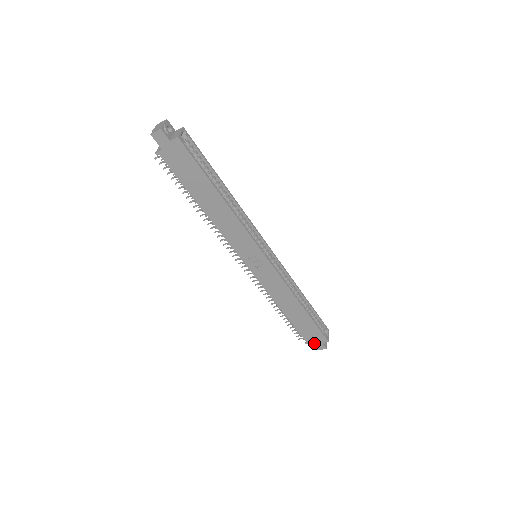
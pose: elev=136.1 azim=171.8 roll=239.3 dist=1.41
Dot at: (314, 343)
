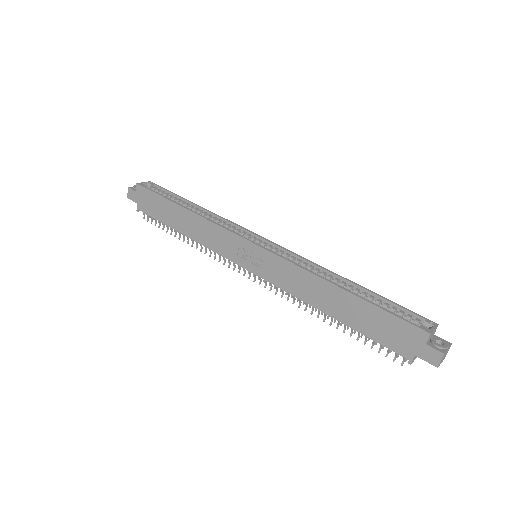
Dot at: (417, 353)
